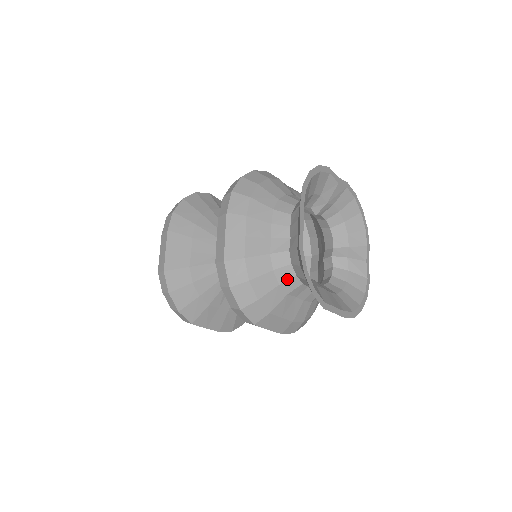
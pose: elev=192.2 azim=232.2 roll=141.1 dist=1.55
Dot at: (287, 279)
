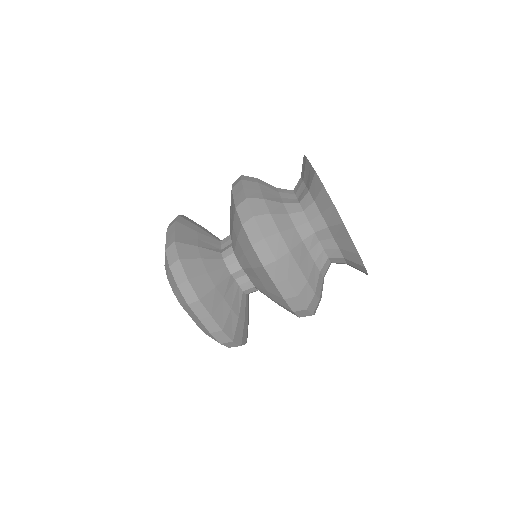
Dot at: (301, 223)
